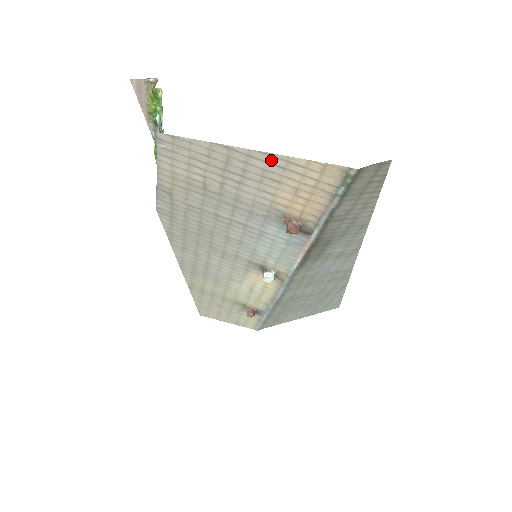
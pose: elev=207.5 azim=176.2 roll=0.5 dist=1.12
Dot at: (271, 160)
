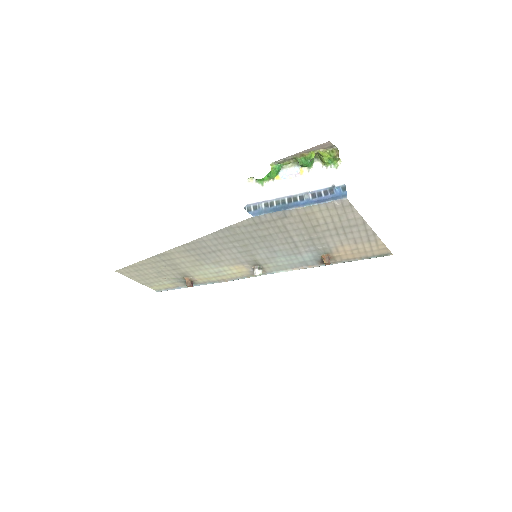
Dot at: (371, 236)
